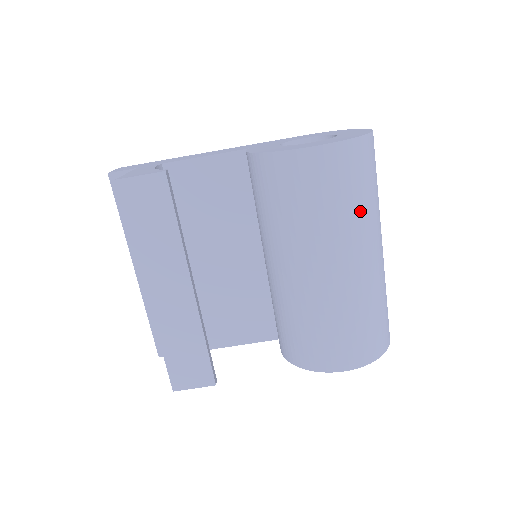
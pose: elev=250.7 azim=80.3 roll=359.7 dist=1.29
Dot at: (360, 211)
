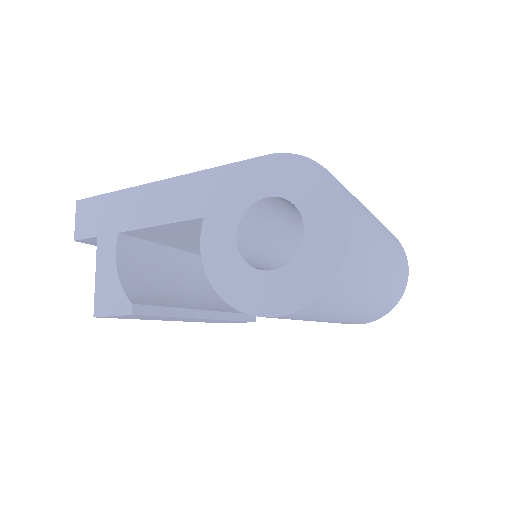
Dot at: (344, 306)
